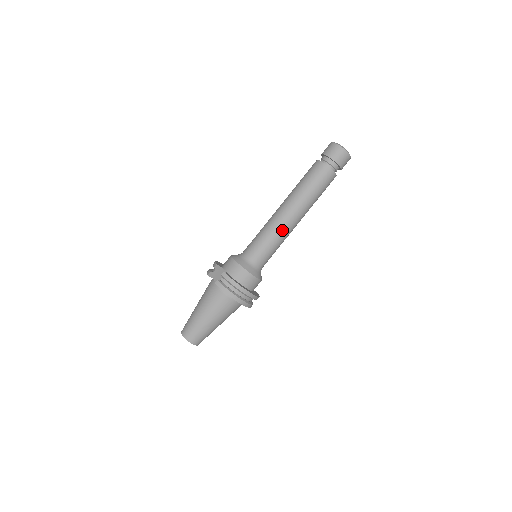
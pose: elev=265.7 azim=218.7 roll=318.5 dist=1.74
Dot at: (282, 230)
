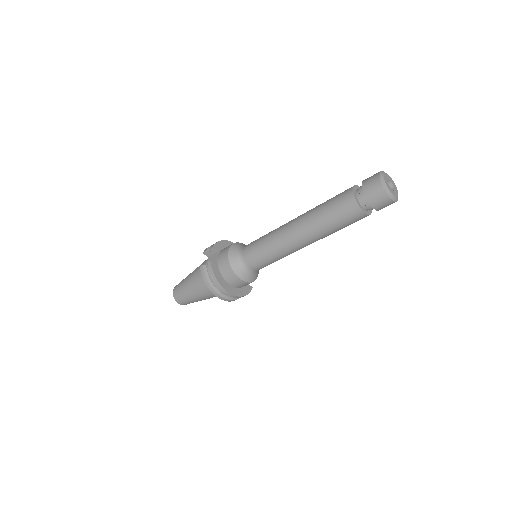
Dot at: (282, 247)
